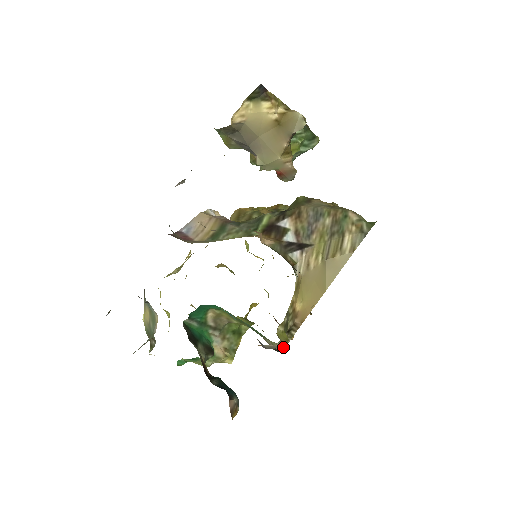
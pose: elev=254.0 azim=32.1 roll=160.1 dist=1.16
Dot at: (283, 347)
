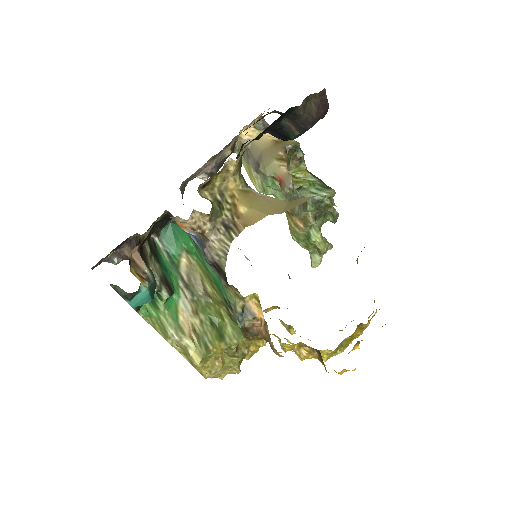
Dot at: (224, 260)
